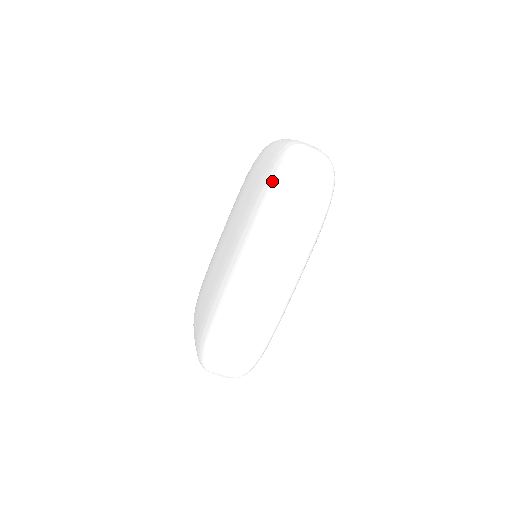
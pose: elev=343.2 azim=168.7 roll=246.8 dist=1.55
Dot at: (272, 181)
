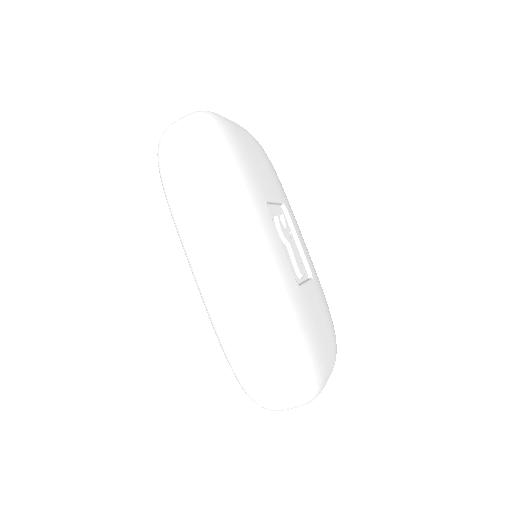
Dot at: occluded
